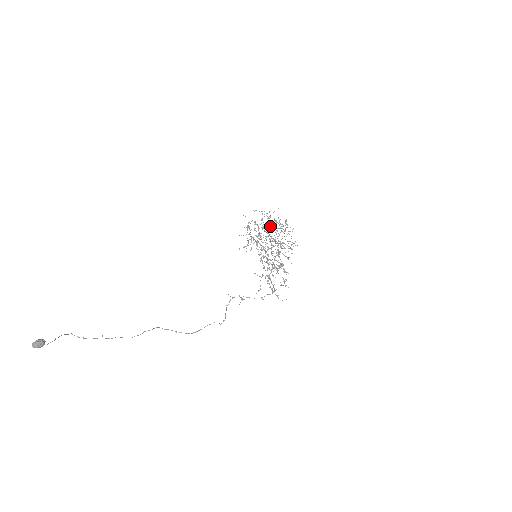
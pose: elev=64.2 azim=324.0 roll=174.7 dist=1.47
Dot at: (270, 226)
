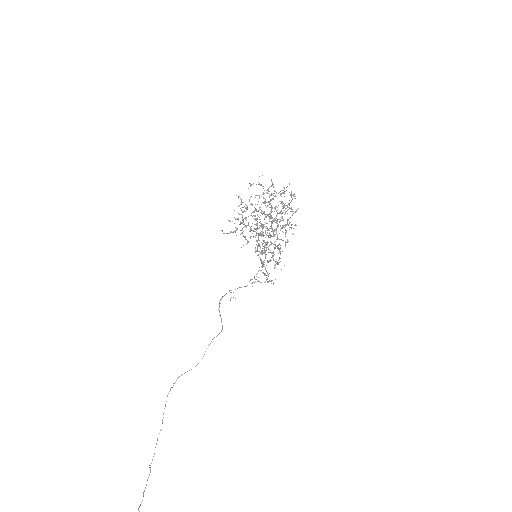
Dot at: (270, 203)
